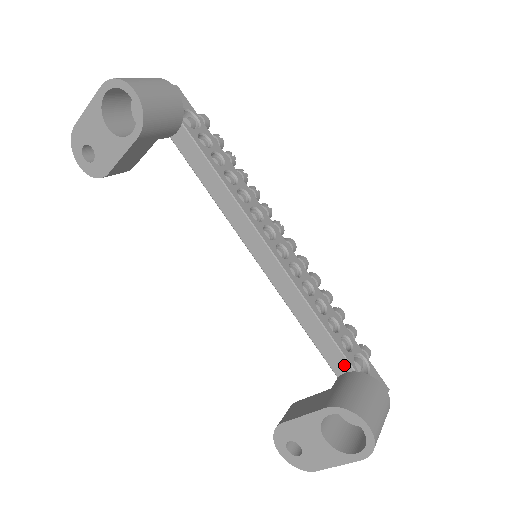
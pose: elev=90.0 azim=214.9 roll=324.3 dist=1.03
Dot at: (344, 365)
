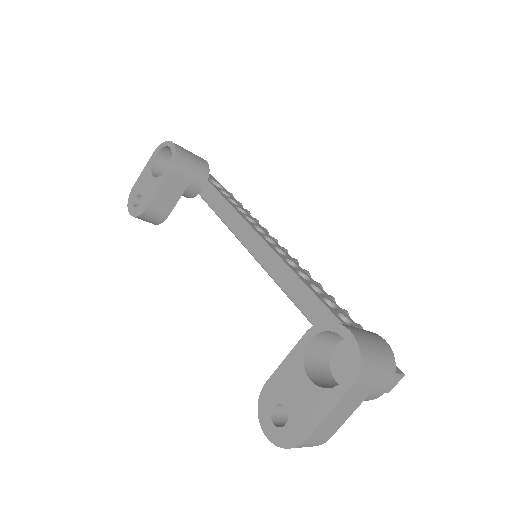
Dot at: occluded
